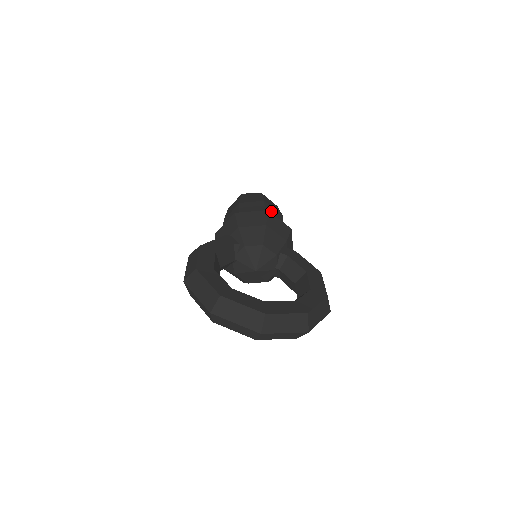
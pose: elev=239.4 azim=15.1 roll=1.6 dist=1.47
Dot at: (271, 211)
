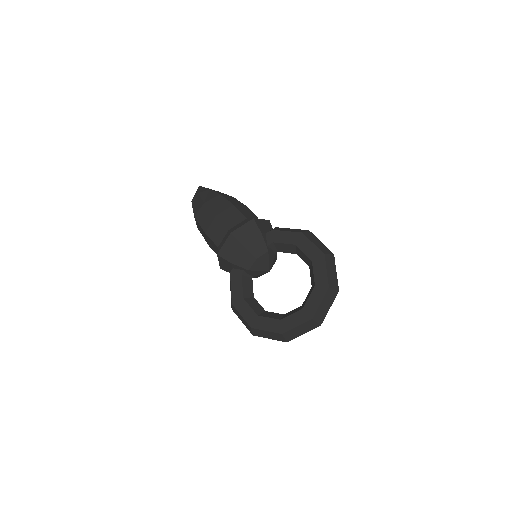
Dot at: (228, 219)
